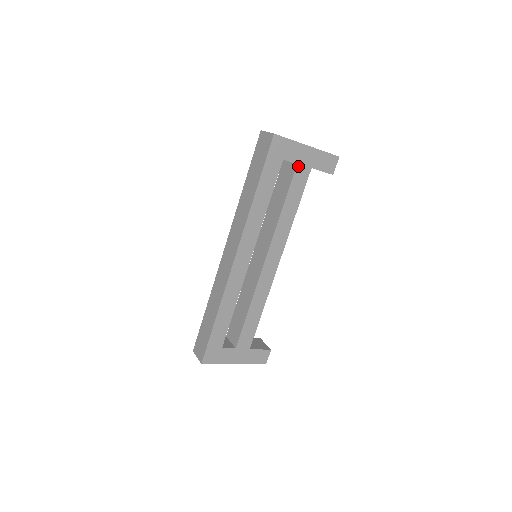
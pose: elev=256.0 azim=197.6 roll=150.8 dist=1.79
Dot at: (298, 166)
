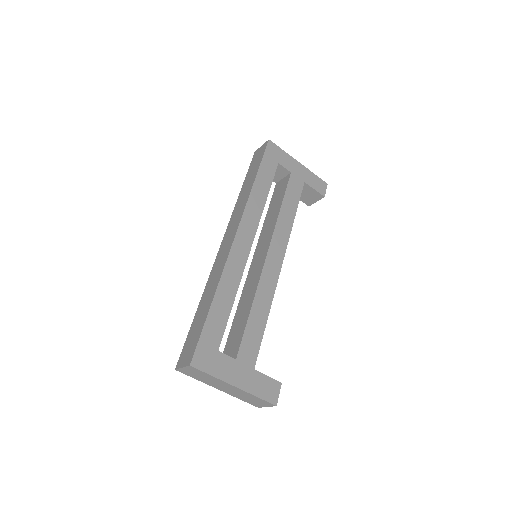
Dot at: (292, 175)
